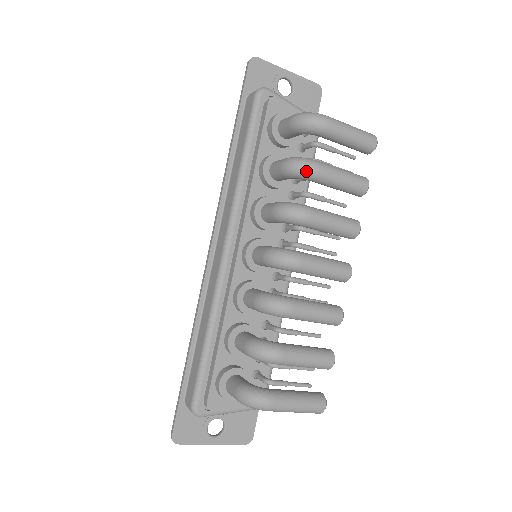
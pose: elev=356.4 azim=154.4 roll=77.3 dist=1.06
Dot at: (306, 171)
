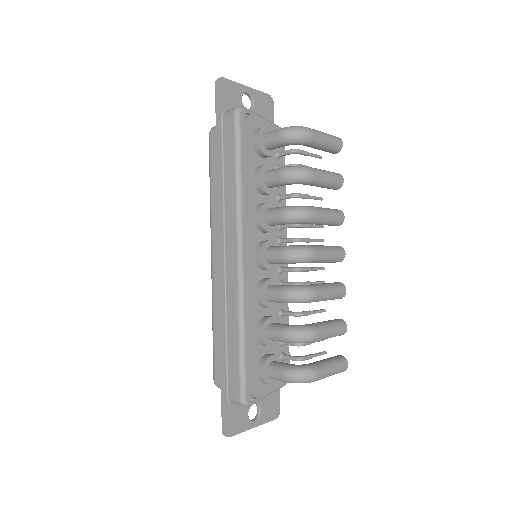
Dot at: (304, 177)
